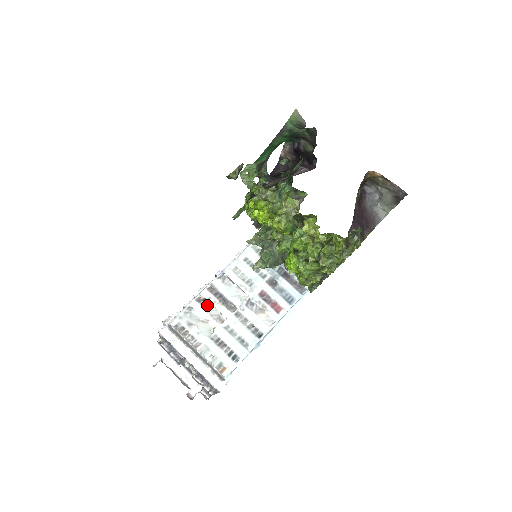
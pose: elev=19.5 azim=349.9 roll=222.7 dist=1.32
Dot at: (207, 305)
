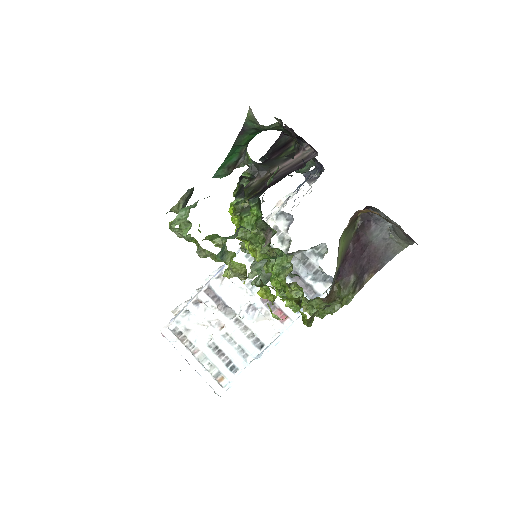
Dot at: (205, 308)
